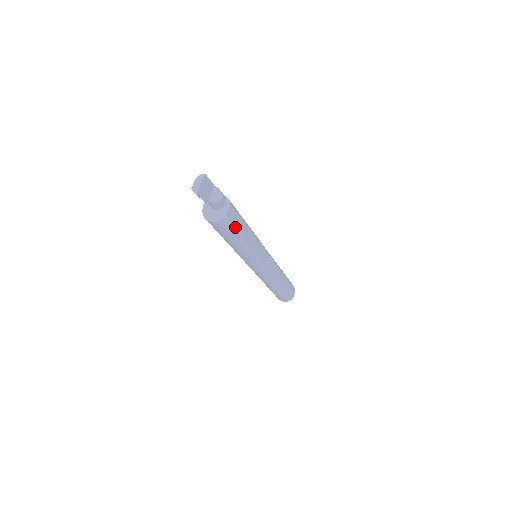
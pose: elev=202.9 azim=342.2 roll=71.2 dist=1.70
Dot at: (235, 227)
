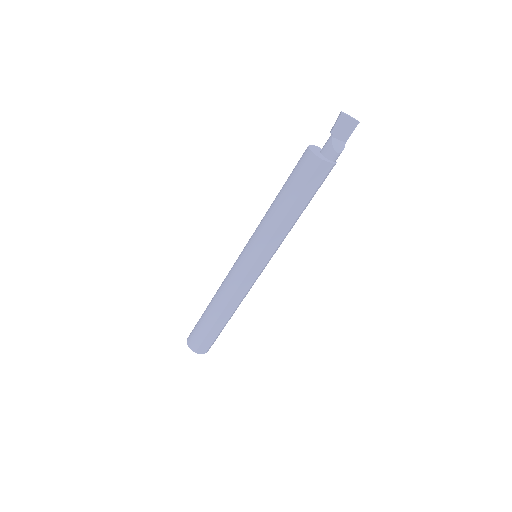
Dot at: (307, 183)
